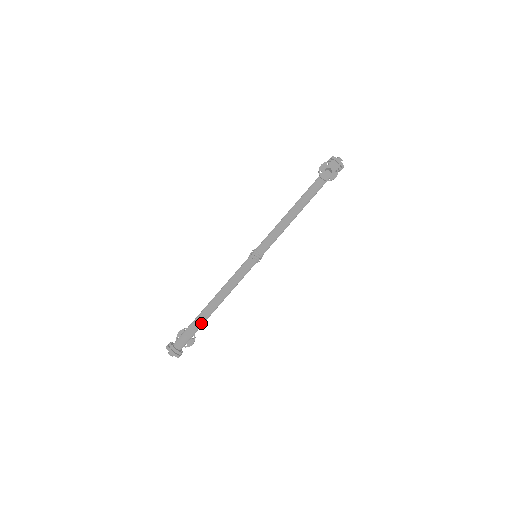
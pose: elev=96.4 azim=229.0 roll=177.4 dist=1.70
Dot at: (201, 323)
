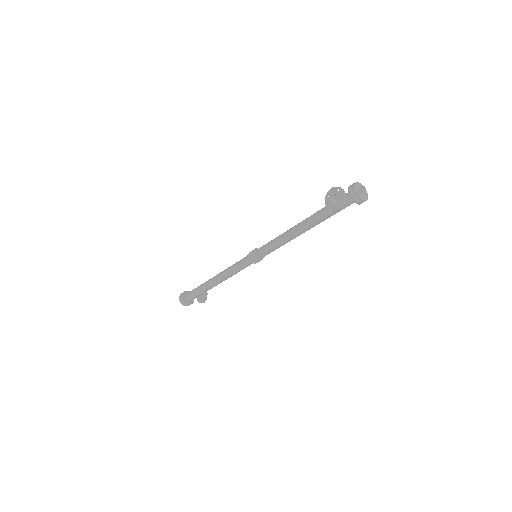
Dot at: (203, 289)
